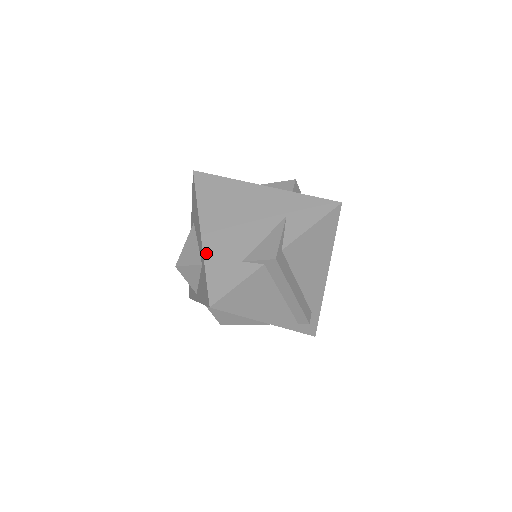
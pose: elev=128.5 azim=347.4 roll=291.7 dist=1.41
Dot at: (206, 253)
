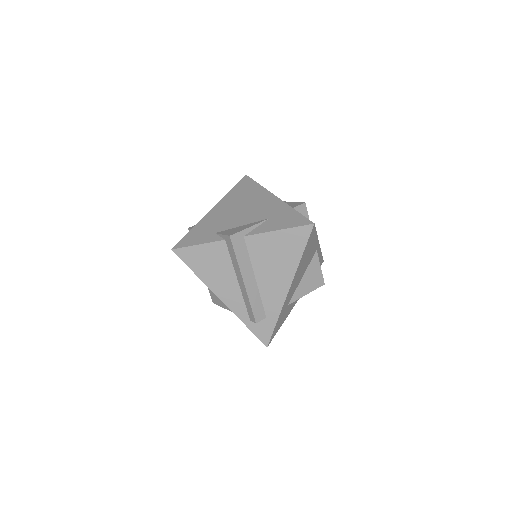
Dot at: (202, 221)
